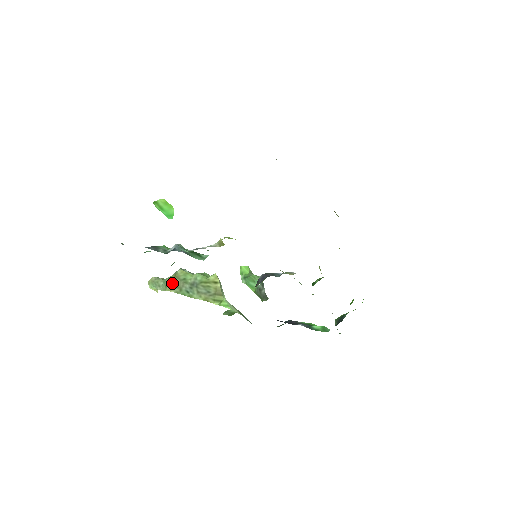
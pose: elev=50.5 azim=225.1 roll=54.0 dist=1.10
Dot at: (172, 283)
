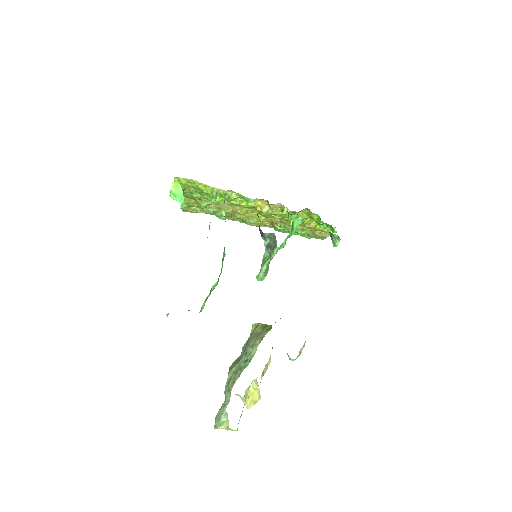
Dot at: (231, 378)
